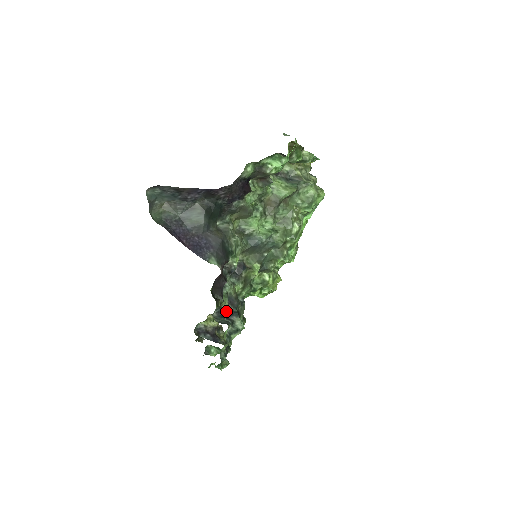
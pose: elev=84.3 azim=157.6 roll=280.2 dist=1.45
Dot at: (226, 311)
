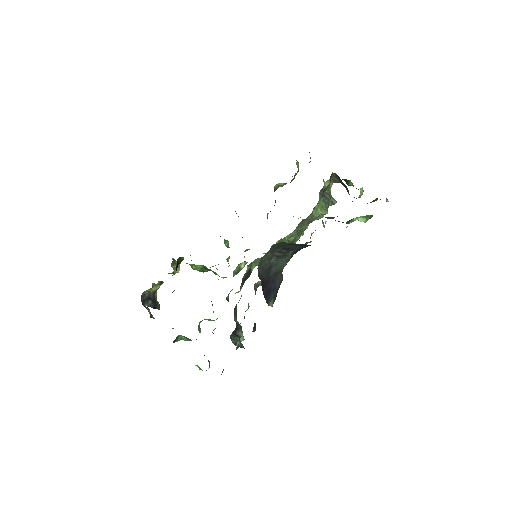
Dot at: (236, 327)
